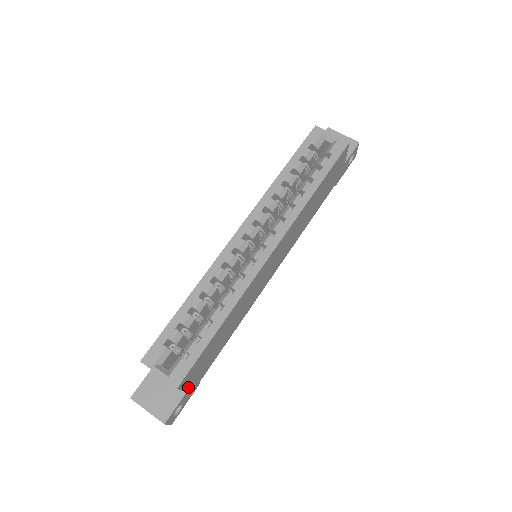
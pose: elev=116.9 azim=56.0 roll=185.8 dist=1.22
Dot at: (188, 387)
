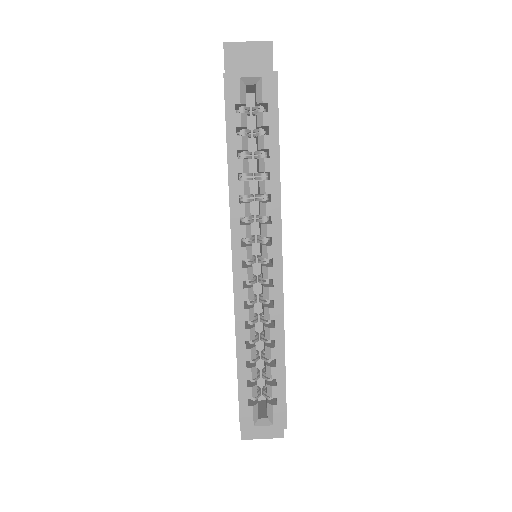
Dot at: occluded
